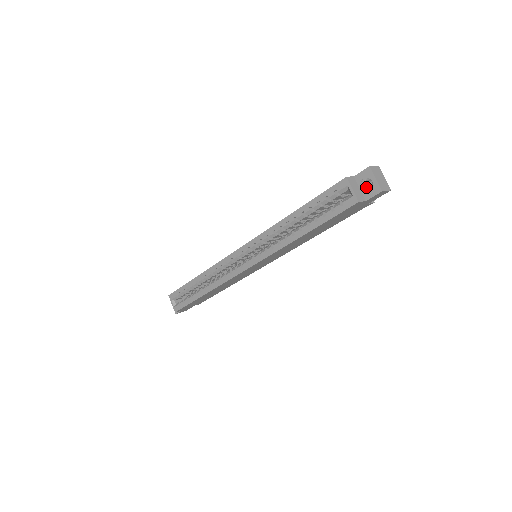
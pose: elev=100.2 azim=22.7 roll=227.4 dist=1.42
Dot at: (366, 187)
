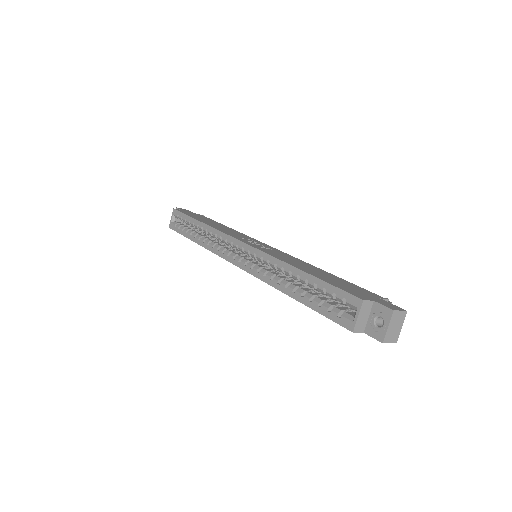
Dot at: (375, 322)
